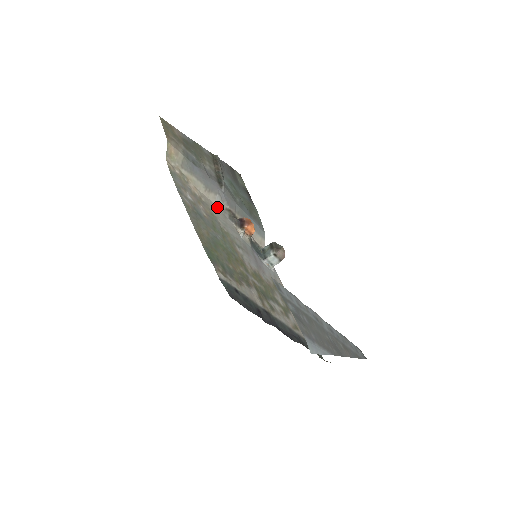
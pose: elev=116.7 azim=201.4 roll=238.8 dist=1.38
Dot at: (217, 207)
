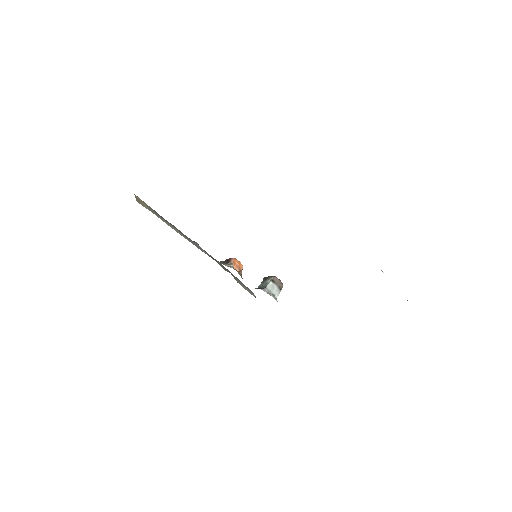
Dot at: (198, 248)
